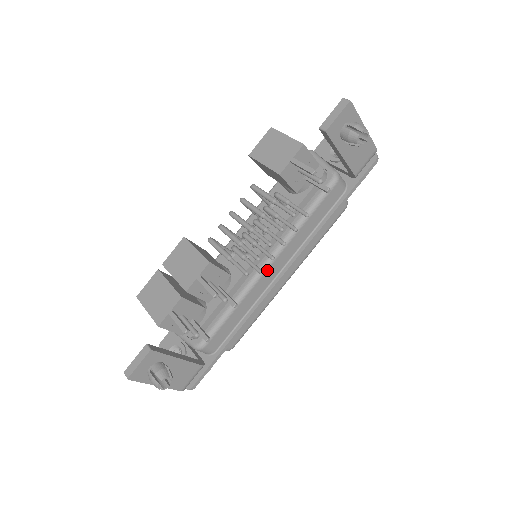
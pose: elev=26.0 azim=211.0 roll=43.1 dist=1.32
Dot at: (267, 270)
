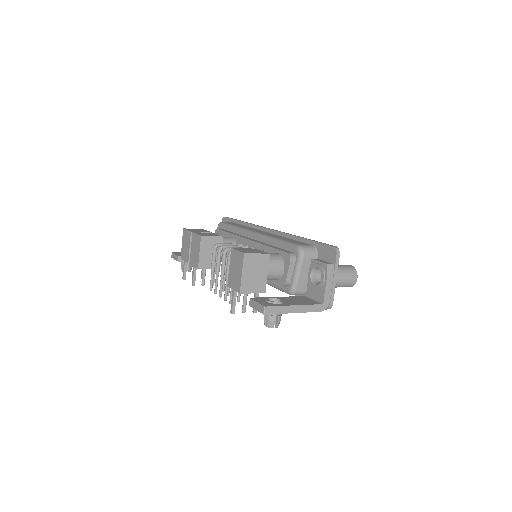
Dot at: occluded
